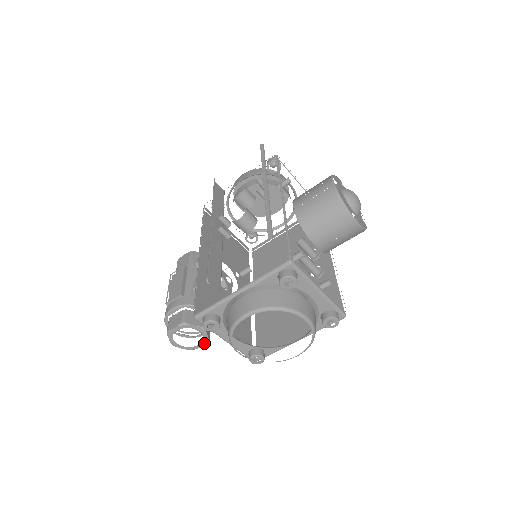
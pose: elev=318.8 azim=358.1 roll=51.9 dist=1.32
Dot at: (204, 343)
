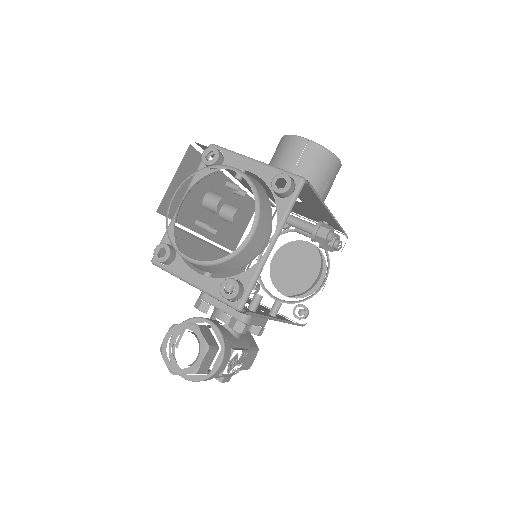
Dot at: (203, 352)
